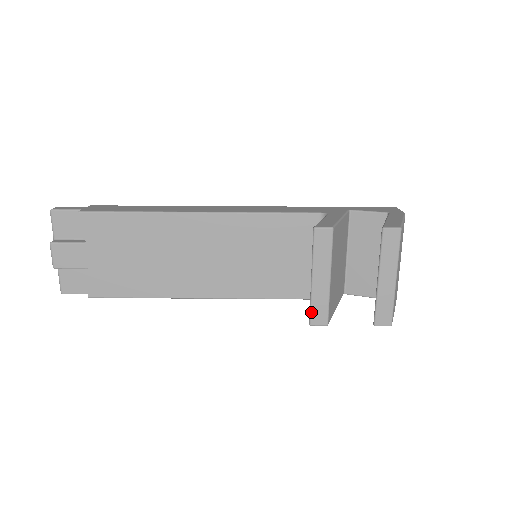
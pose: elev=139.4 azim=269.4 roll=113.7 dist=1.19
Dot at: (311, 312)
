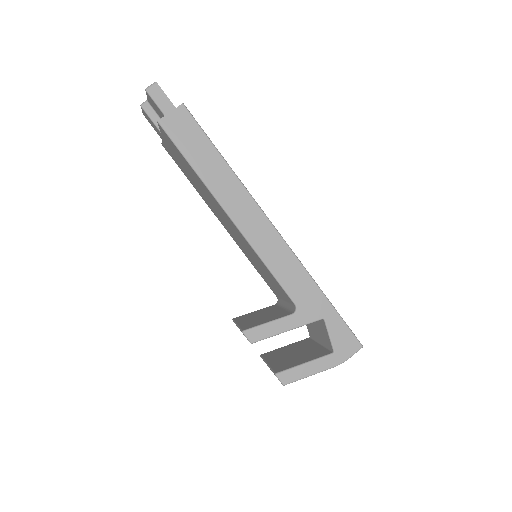
Dot at: occluded
